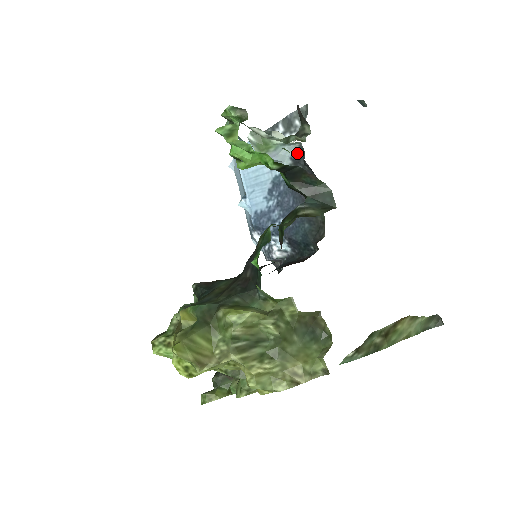
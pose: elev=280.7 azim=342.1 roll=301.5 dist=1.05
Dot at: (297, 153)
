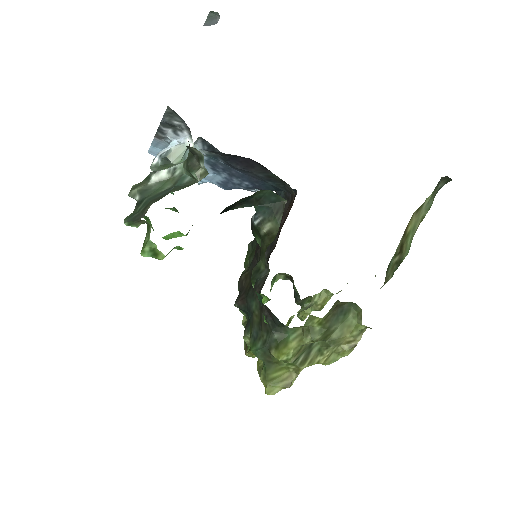
Dot at: (205, 144)
